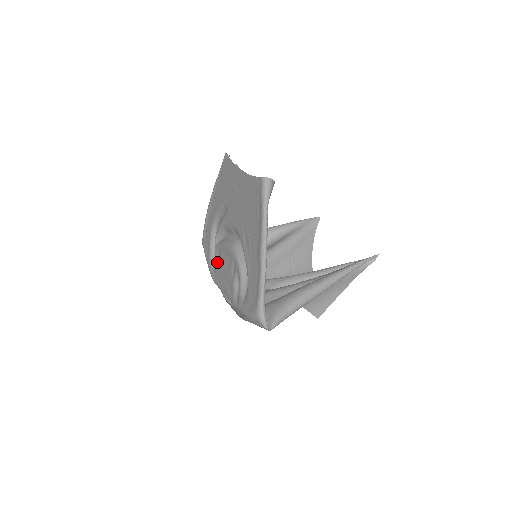
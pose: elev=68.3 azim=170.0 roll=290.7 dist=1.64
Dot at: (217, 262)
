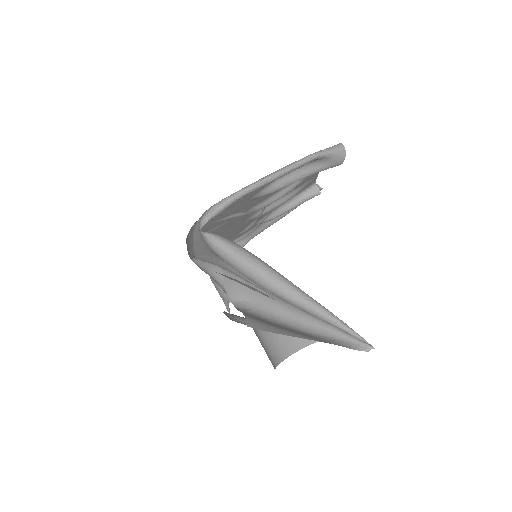
Dot at: occluded
